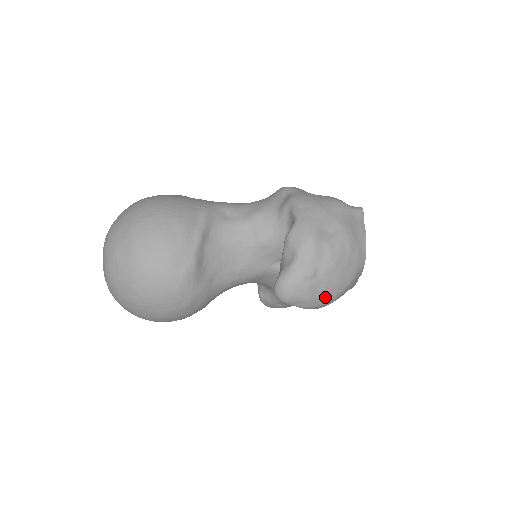
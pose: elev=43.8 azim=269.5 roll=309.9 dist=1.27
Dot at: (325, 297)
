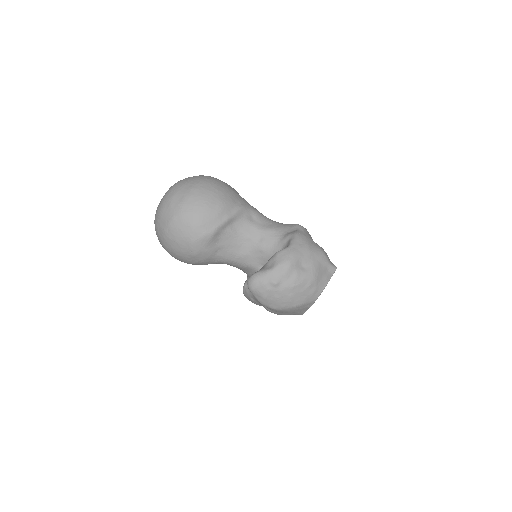
Dot at: (276, 304)
